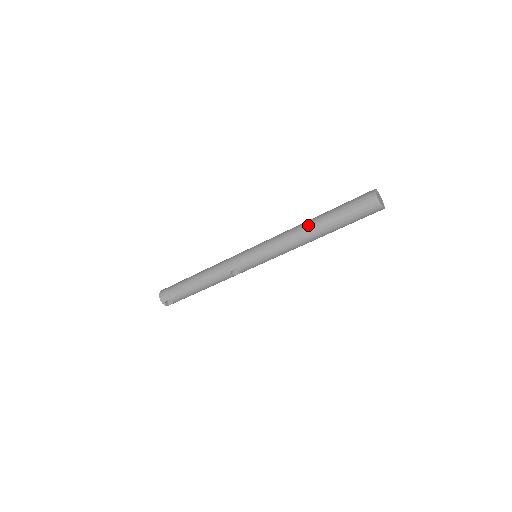
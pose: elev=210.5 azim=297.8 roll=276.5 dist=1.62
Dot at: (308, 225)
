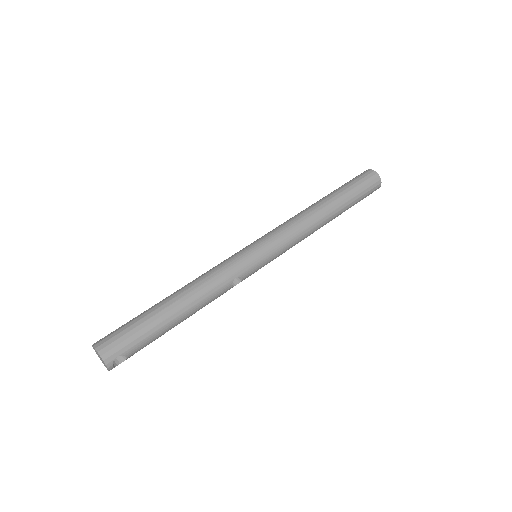
Dot at: (321, 207)
